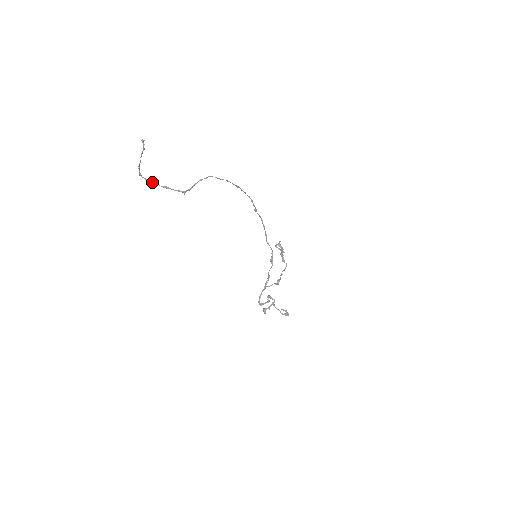
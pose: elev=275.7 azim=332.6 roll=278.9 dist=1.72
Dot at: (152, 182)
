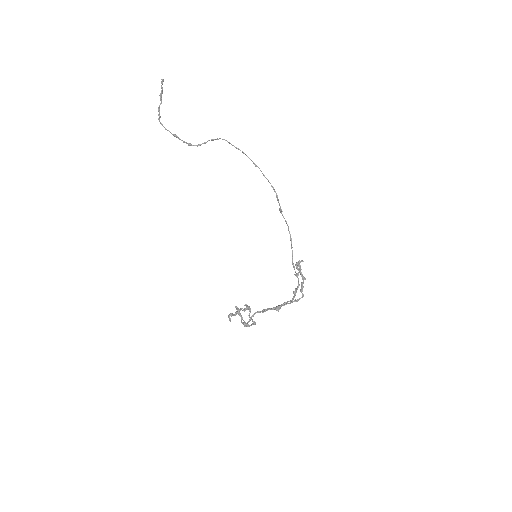
Dot at: (166, 129)
